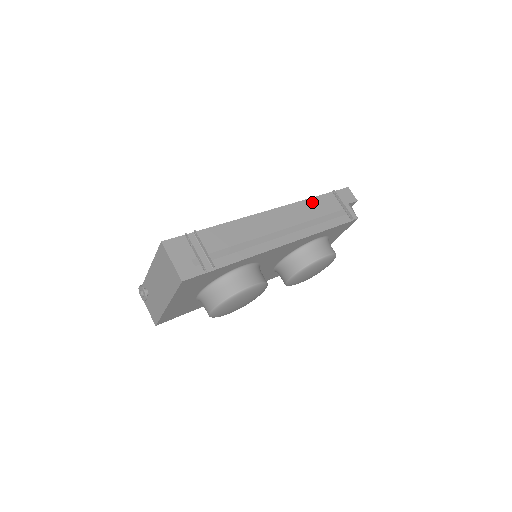
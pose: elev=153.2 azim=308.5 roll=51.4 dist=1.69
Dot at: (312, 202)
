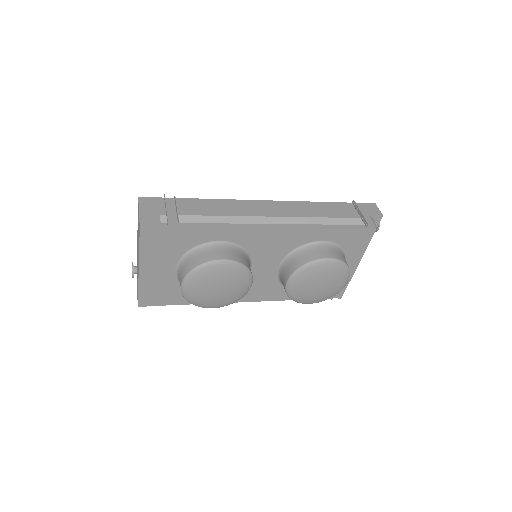
Dot at: (322, 205)
